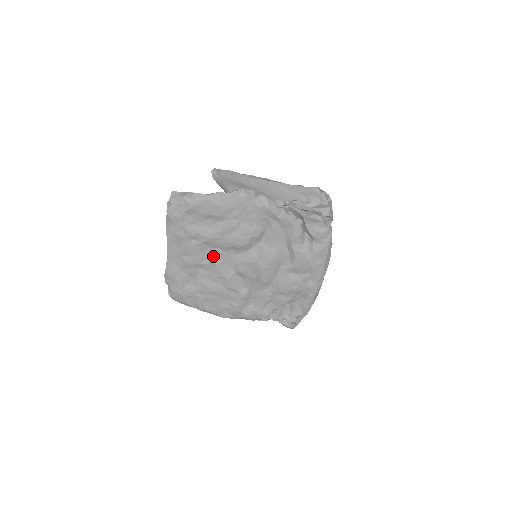
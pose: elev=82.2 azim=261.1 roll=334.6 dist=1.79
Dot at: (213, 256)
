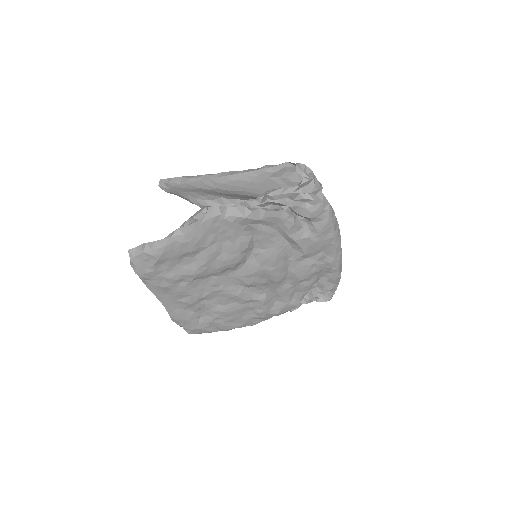
Dot at: (211, 285)
